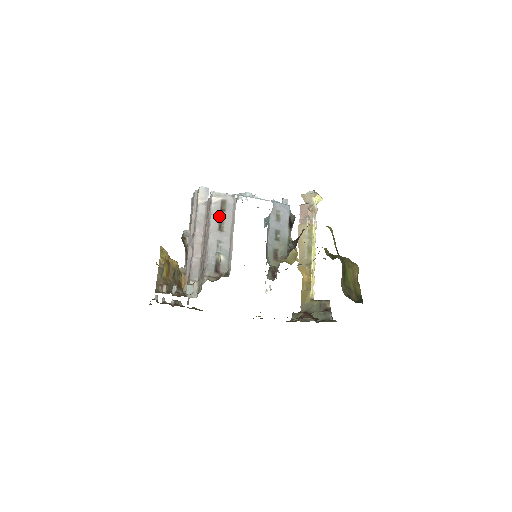
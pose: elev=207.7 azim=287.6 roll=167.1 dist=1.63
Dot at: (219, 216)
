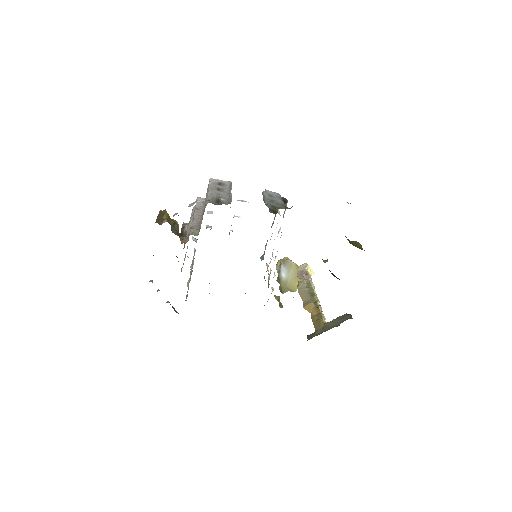
Dot at: (217, 186)
